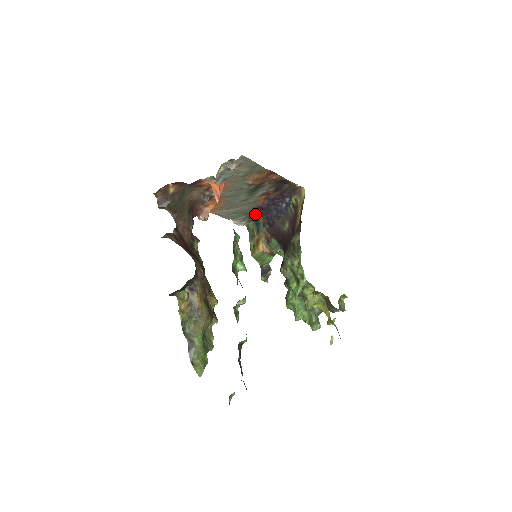
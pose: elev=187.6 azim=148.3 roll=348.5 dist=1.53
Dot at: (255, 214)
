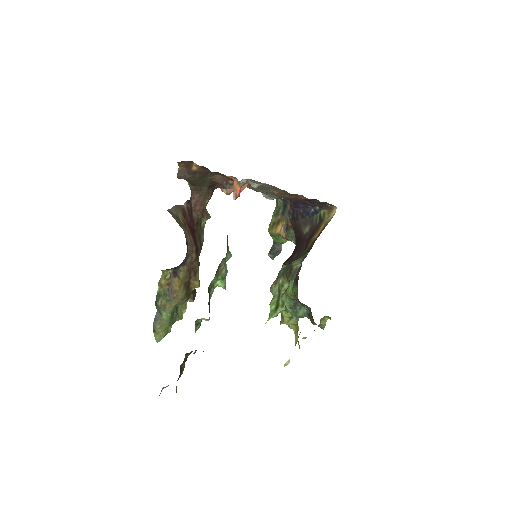
Dot at: occluded
